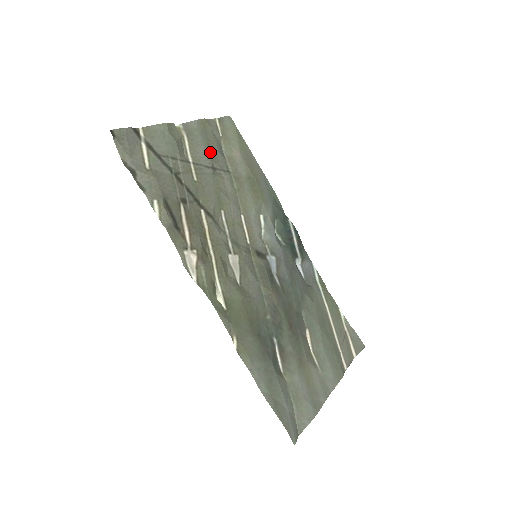
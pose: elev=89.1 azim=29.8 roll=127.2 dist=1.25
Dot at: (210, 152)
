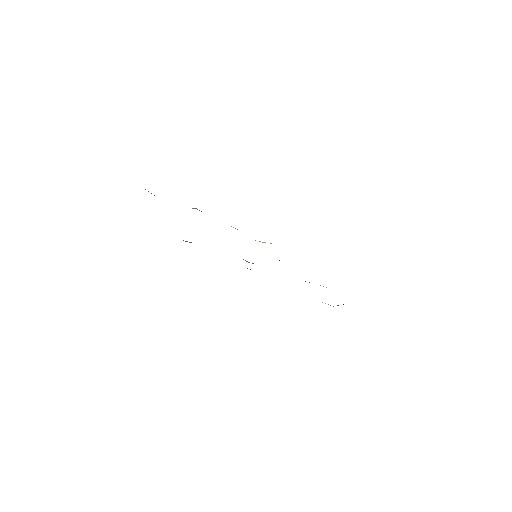
Dot at: occluded
